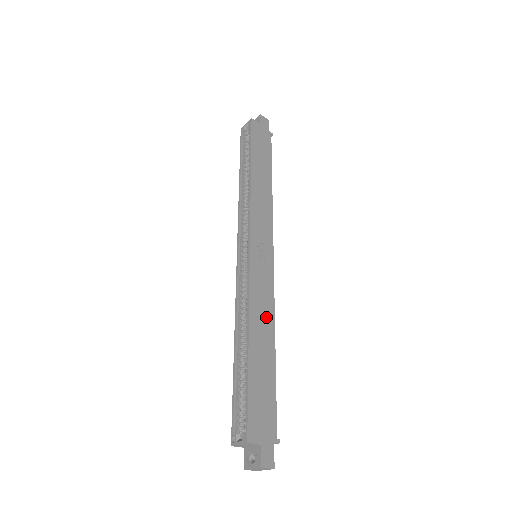
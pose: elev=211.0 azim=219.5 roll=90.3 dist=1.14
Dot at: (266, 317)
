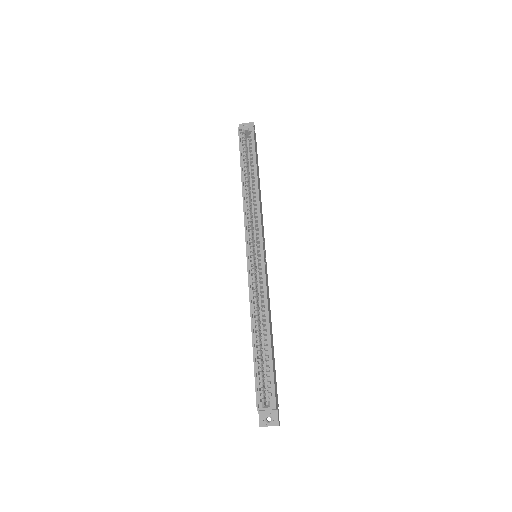
Dot at: occluded
